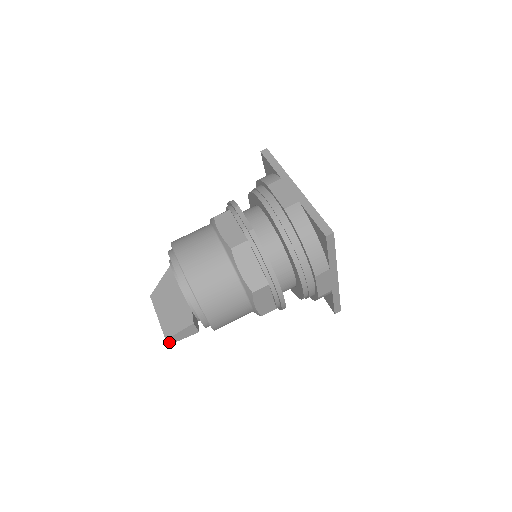
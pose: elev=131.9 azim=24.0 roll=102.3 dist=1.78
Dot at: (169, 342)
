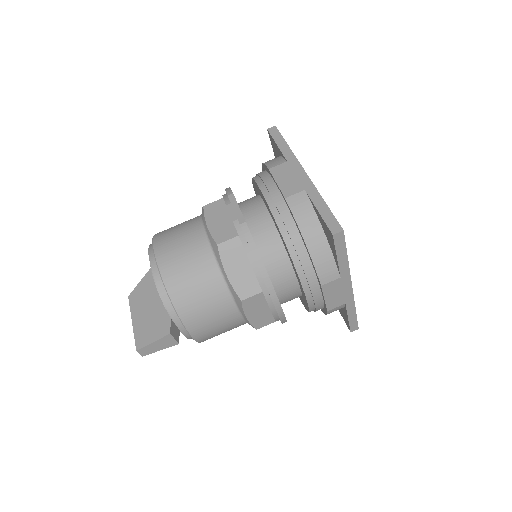
Dot at: (141, 353)
